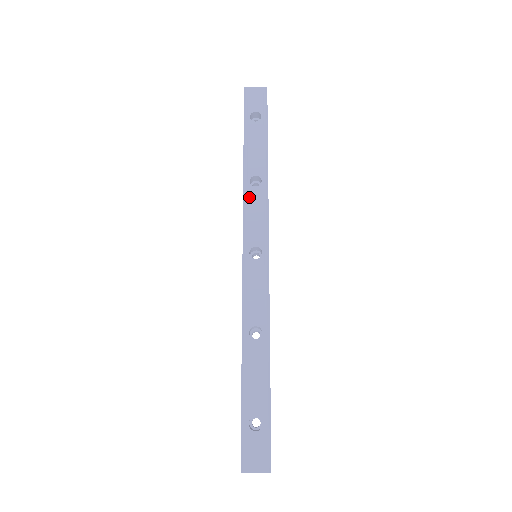
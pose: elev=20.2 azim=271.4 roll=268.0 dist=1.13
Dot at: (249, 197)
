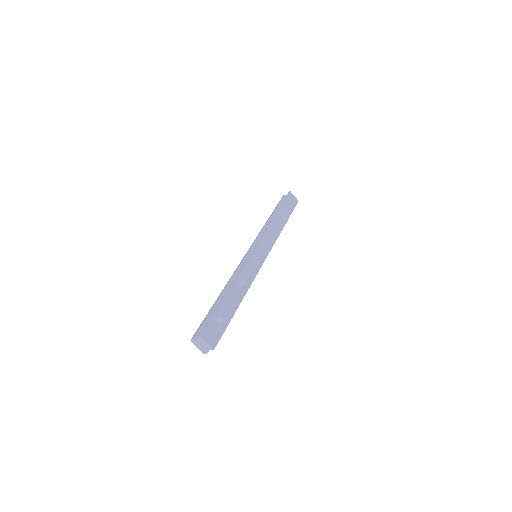
Dot at: (270, 230)
